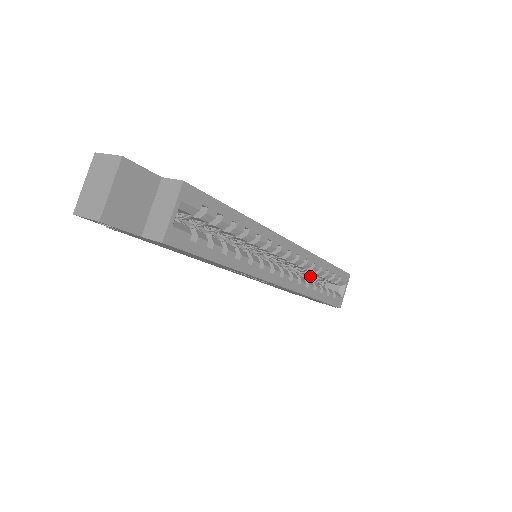
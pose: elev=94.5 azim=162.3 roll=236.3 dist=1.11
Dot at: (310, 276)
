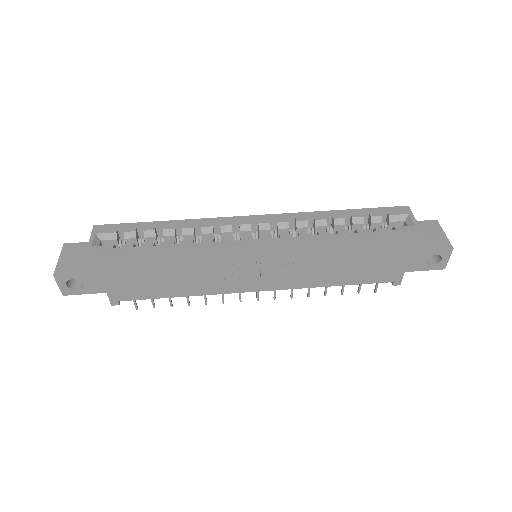
Dot at: occluded
